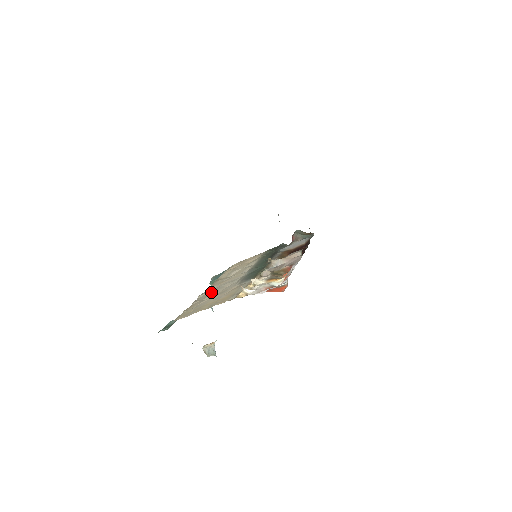
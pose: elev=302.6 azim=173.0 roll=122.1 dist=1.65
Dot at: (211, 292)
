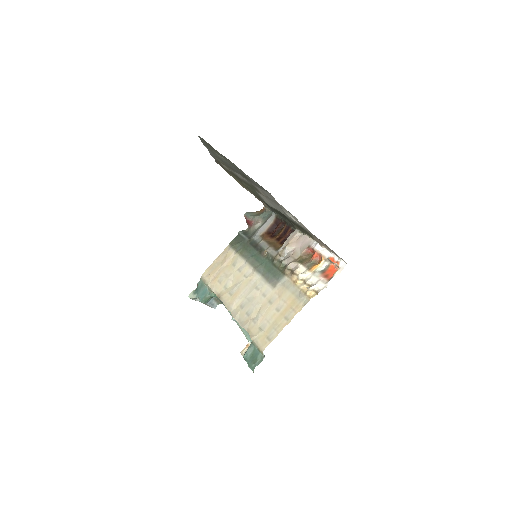
Dot at: (246, 308)
